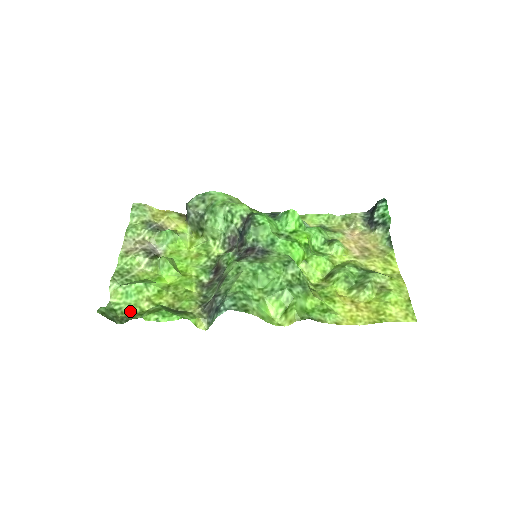
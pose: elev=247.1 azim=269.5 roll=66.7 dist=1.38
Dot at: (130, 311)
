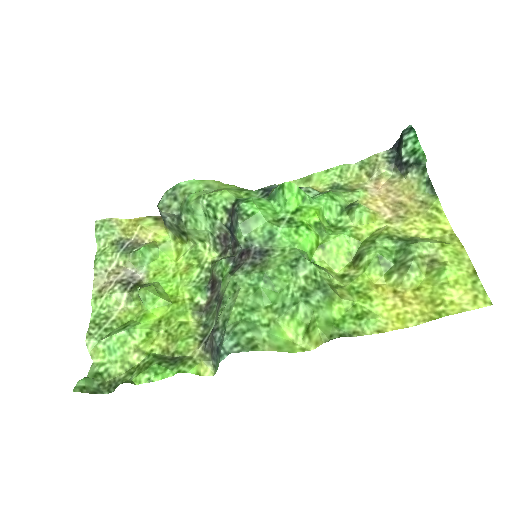
Dot at: (118, 370)
